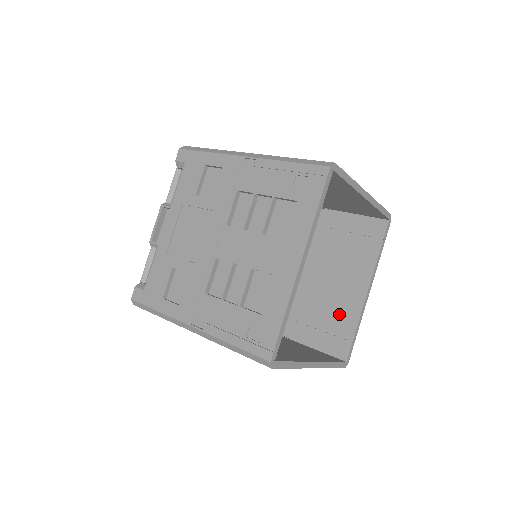
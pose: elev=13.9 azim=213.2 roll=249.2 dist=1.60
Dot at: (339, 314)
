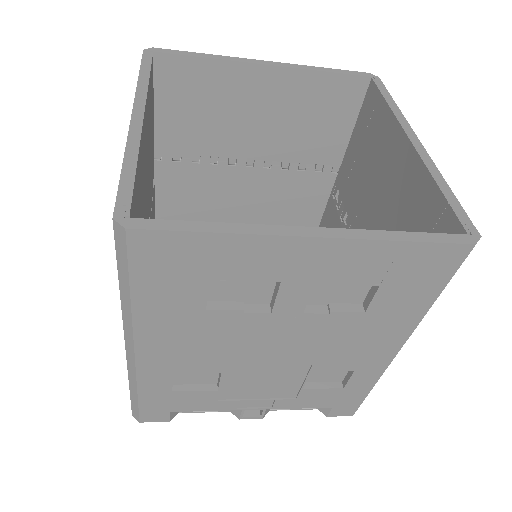
Dot at: (412, 208)
